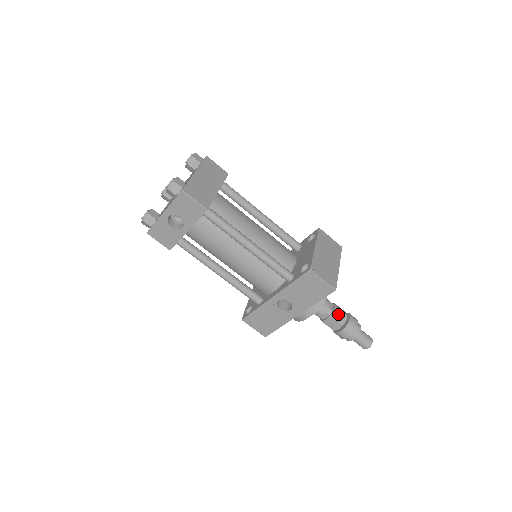
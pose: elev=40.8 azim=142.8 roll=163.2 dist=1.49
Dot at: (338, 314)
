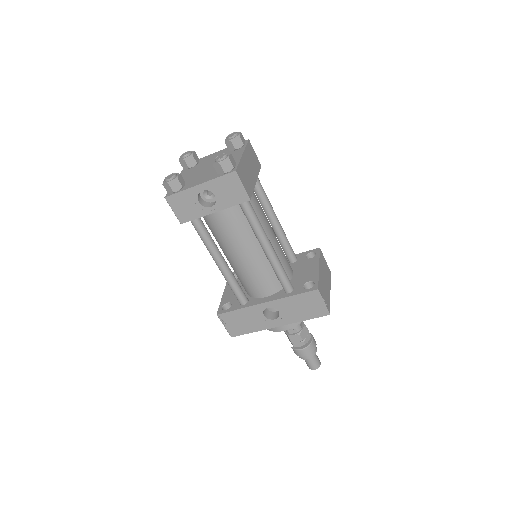
Dot at: (305, 333)
